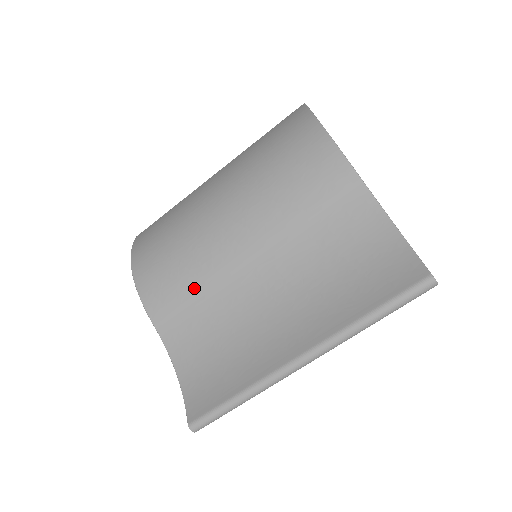
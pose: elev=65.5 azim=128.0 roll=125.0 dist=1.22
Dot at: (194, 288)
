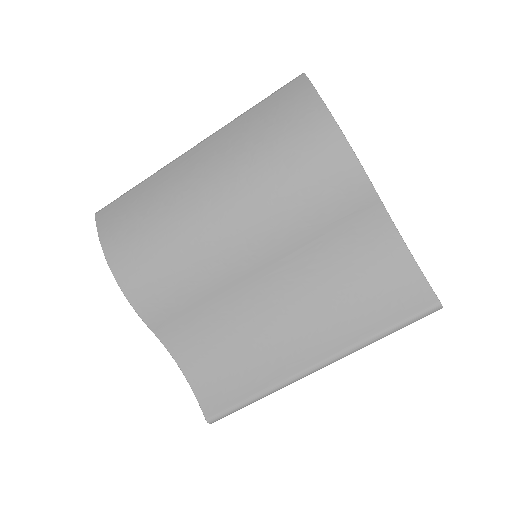
Dot at: (195, 296)
